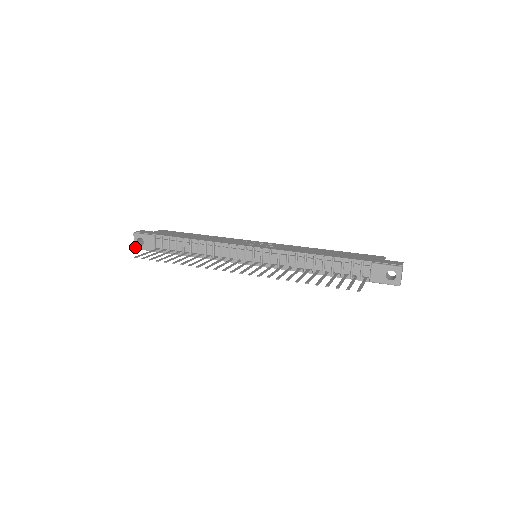
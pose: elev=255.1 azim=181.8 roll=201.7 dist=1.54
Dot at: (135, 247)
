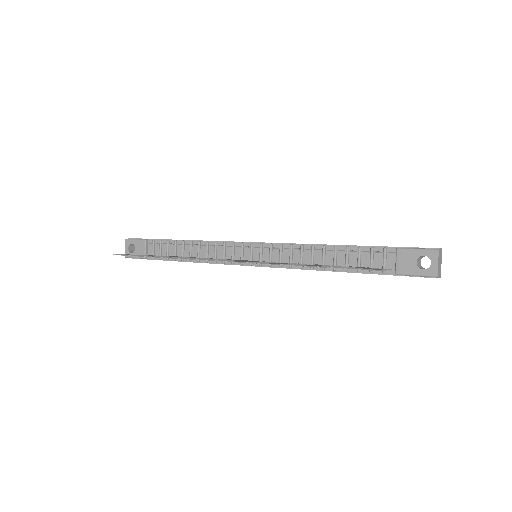
Dot at: occluded
